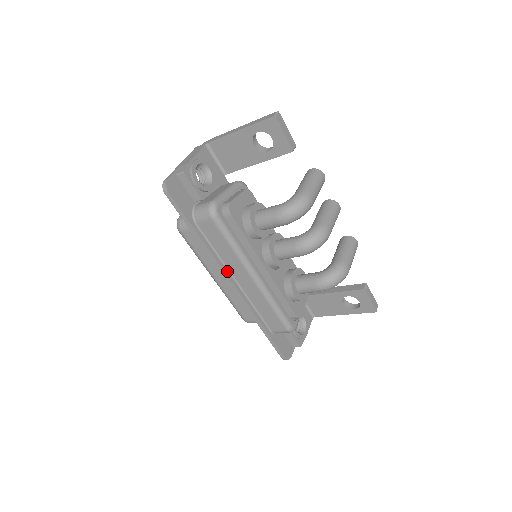
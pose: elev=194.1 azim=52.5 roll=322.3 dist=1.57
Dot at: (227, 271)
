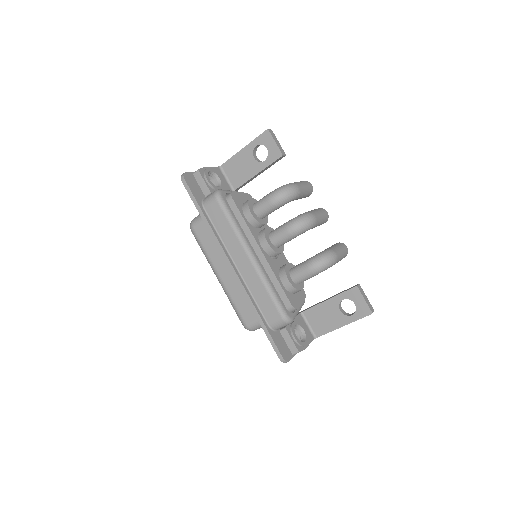
Dot at: (228, 254)
